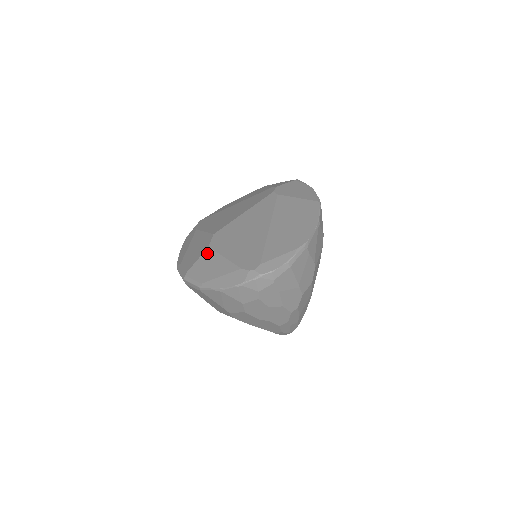
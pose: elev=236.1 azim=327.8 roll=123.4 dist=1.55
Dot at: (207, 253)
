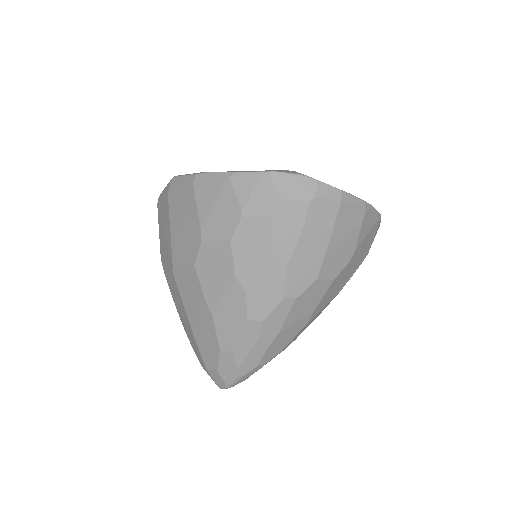
Dot at: occluded
